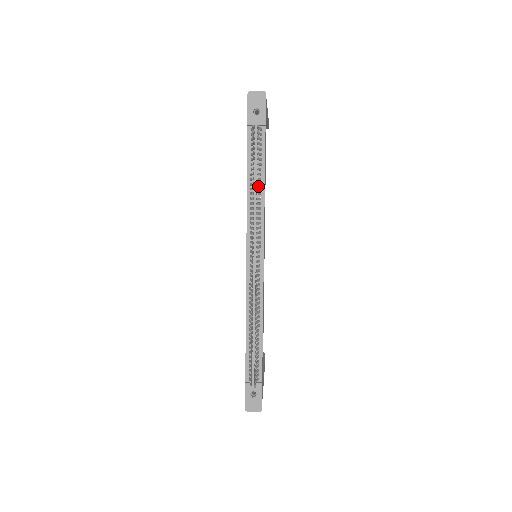
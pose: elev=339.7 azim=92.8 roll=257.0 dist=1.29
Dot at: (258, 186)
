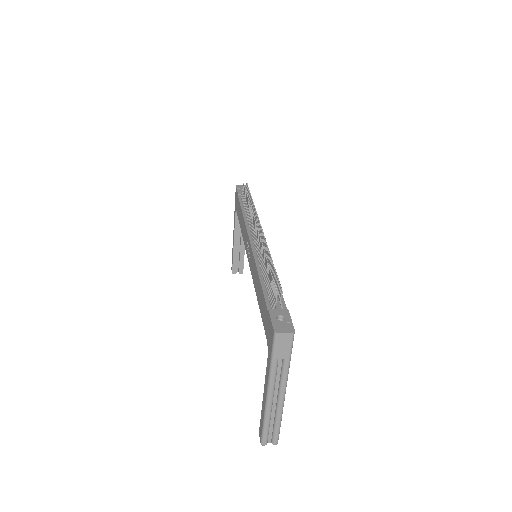
Dot at: occluded
